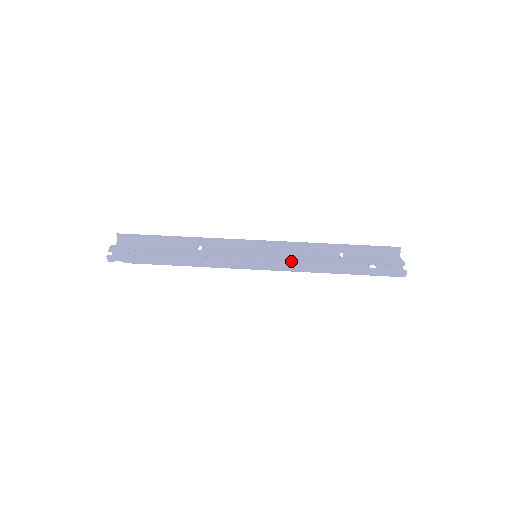
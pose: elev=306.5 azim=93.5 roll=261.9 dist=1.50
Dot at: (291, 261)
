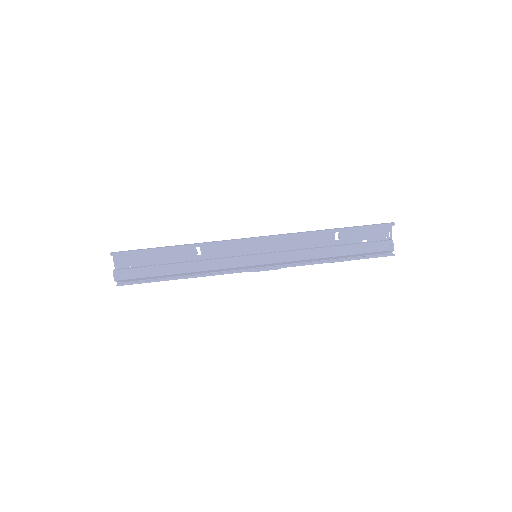
Dot at: occluded
